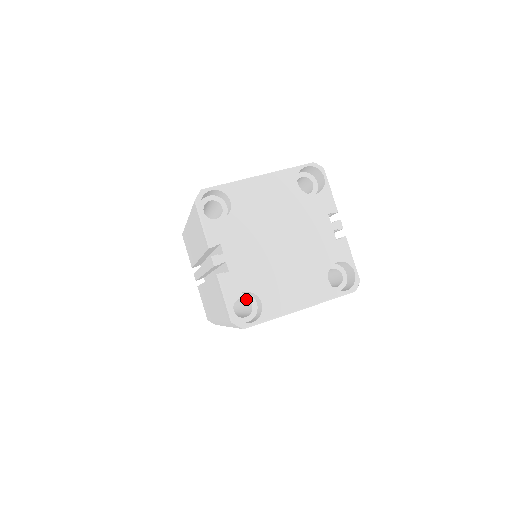
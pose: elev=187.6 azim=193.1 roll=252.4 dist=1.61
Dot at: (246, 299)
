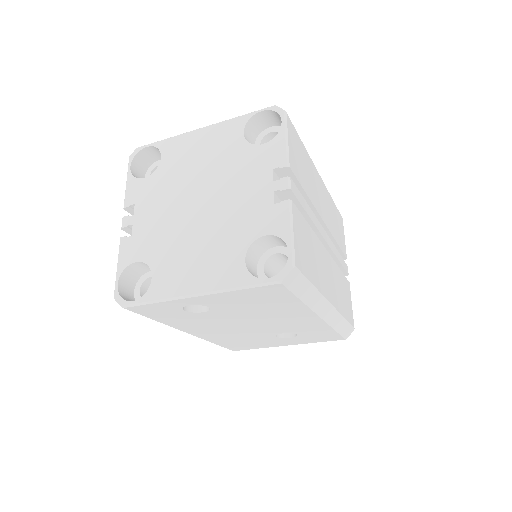
Dot at: occluded
